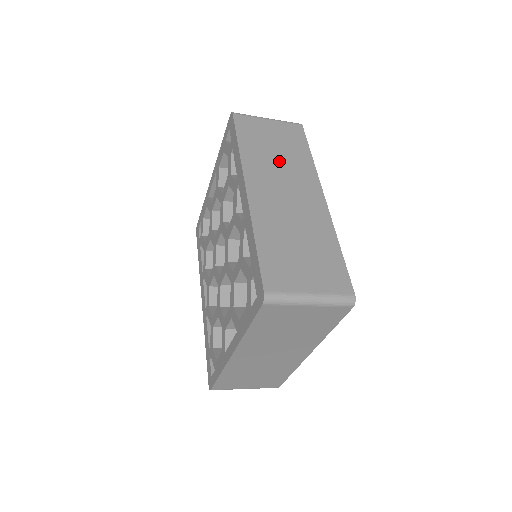
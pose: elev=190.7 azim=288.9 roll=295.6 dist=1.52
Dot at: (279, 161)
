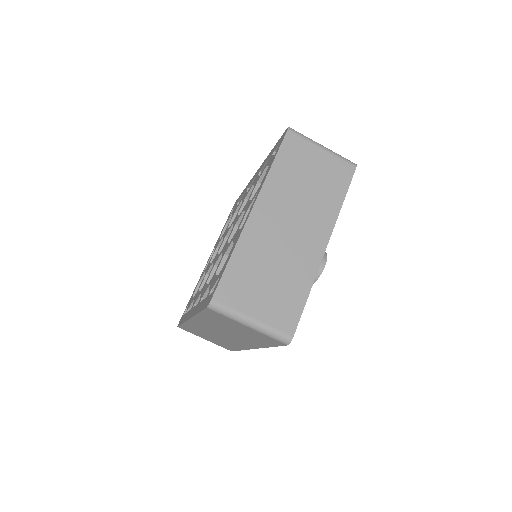
Dot at: occluded
